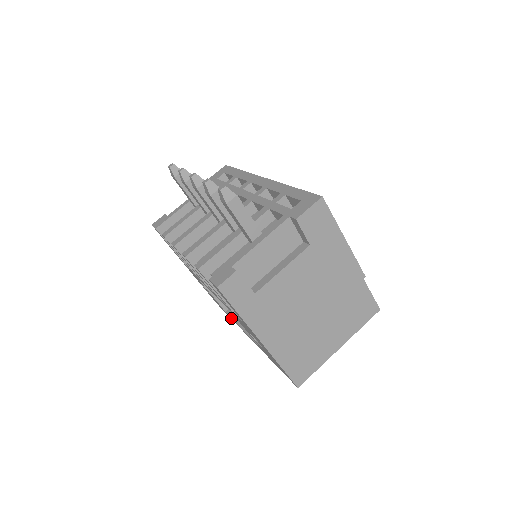
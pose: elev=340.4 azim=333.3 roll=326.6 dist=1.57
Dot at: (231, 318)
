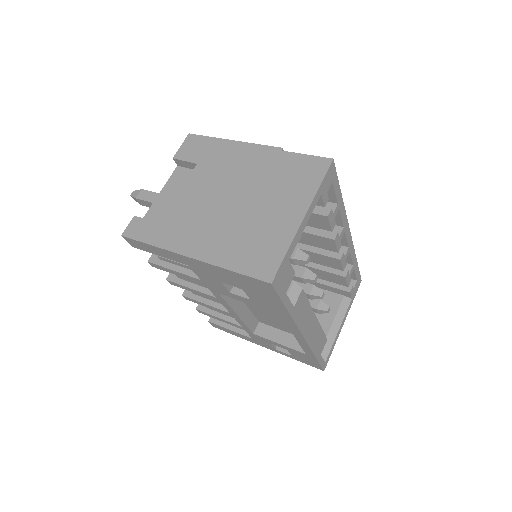
Dot at: (306, 351)
